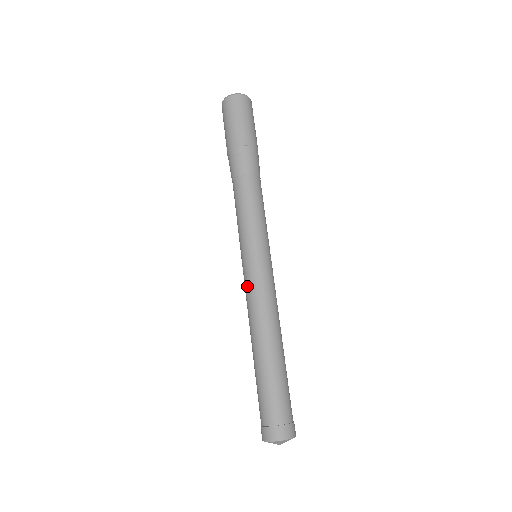
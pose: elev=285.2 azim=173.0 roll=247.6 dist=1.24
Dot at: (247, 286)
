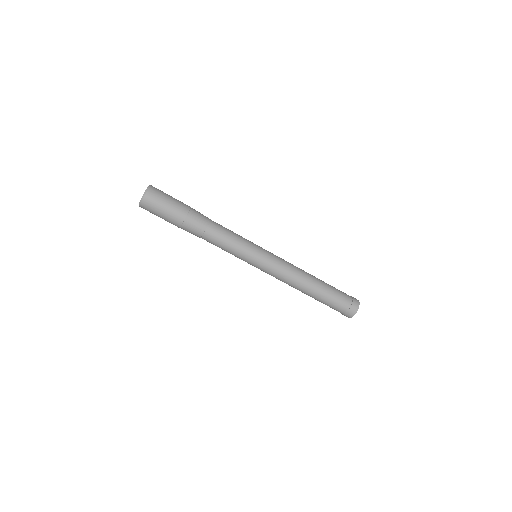
Dot at: (273, 272)
